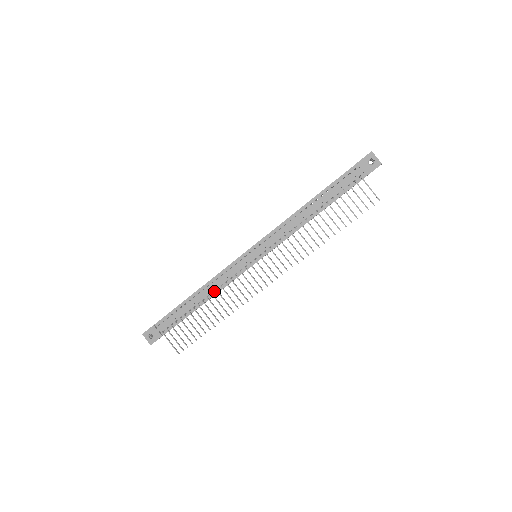
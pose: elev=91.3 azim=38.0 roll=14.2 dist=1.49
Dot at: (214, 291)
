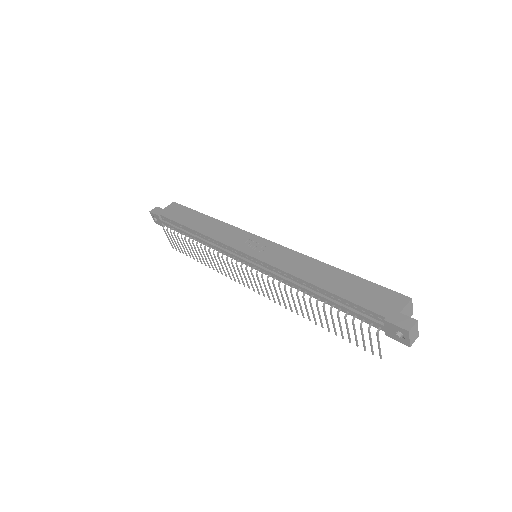
Dot at: (209, 245)
